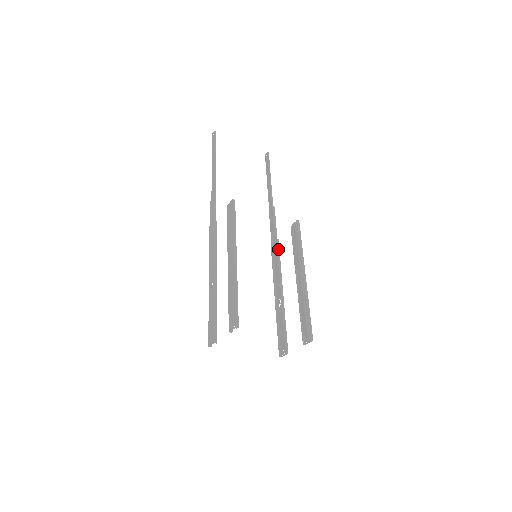
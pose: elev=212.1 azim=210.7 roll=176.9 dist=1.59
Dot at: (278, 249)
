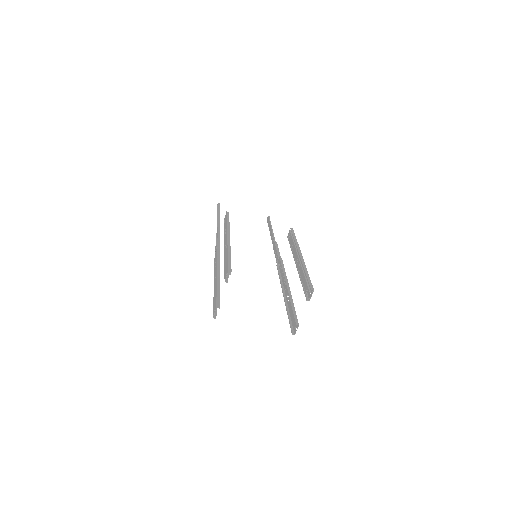
Dot at: (282, 263)
